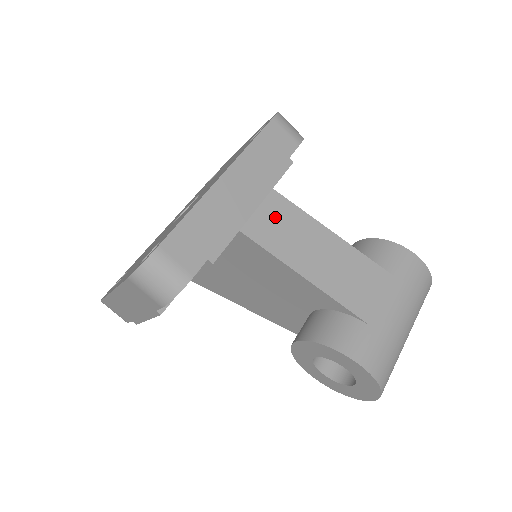
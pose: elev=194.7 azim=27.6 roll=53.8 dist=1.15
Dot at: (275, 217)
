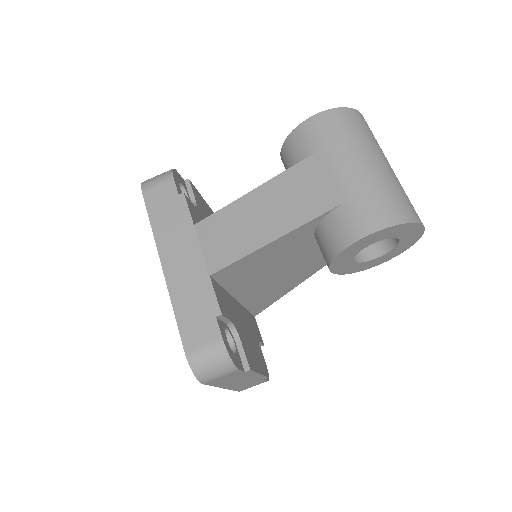
Dot at: (215, 237)
